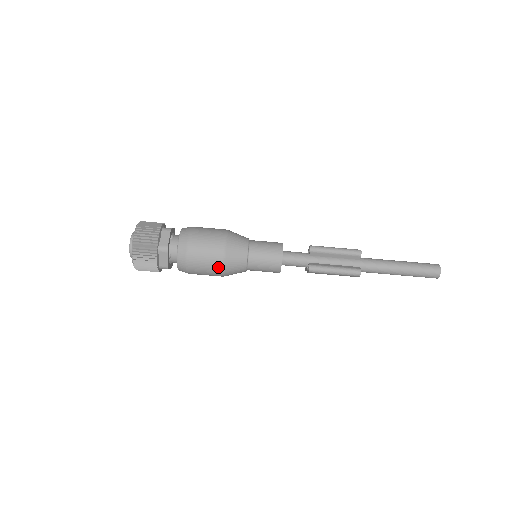
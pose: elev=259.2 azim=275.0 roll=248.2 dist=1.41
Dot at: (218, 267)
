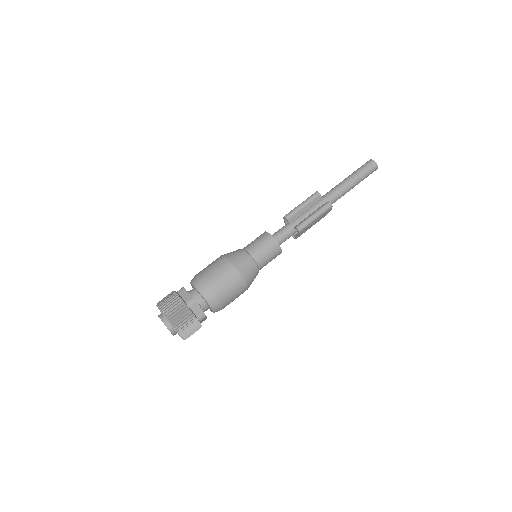
Dot at: (239, 281)
